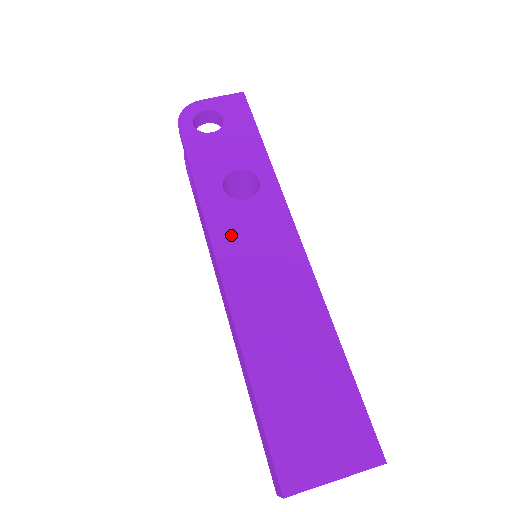
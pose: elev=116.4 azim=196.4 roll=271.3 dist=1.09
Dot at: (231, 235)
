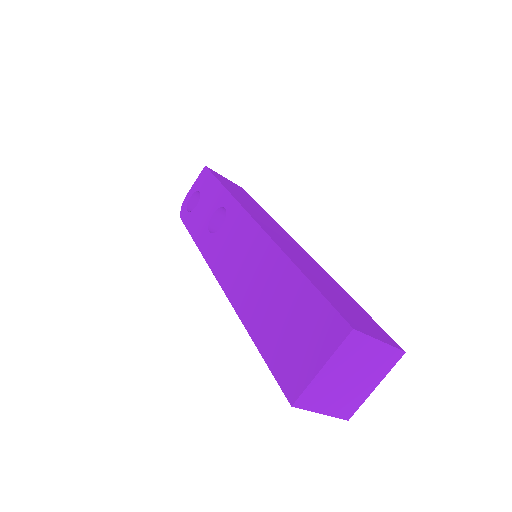
Dot at: (219, 256)
